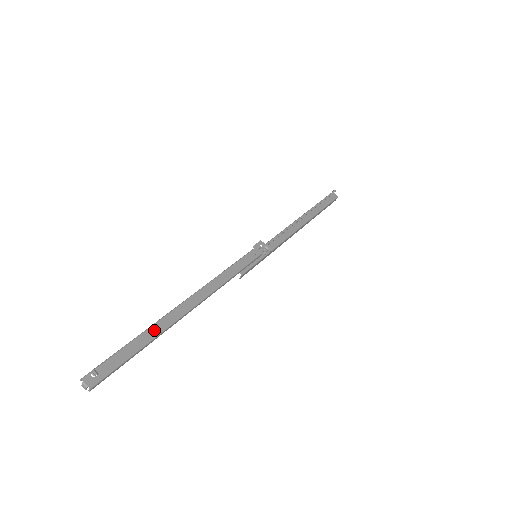
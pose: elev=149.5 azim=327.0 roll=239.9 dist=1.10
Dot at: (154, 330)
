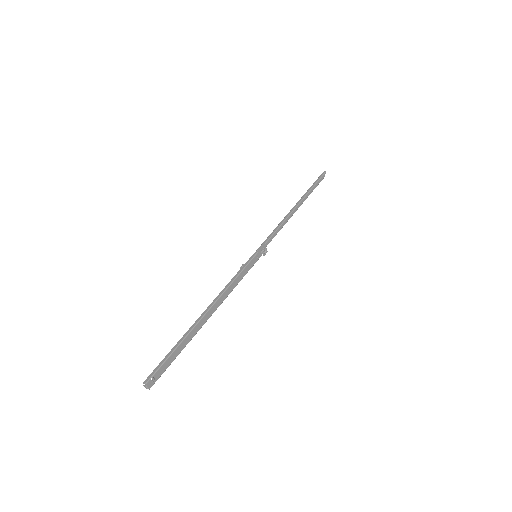
Dot at: (187, 339)
